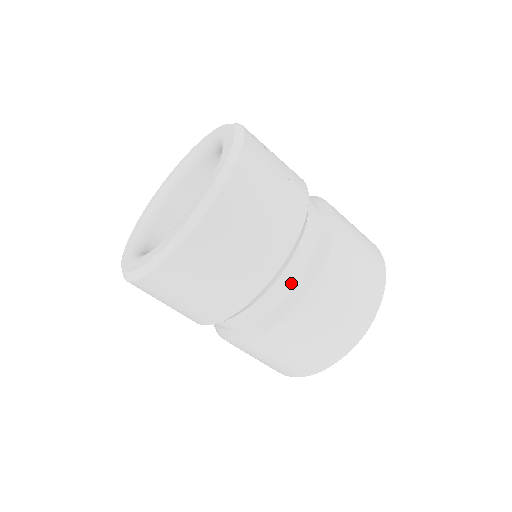
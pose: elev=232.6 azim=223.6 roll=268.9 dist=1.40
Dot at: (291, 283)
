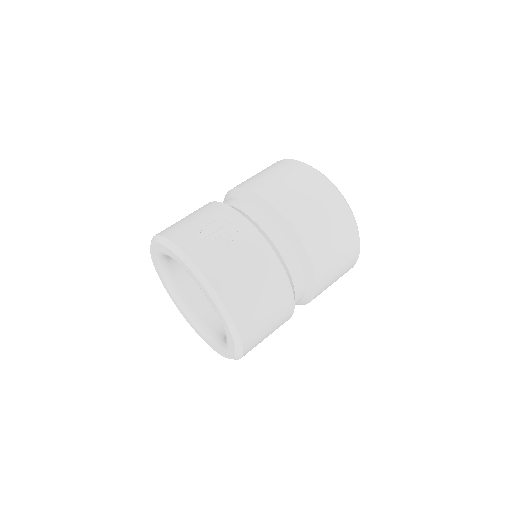
Dot at: (300, 272)
